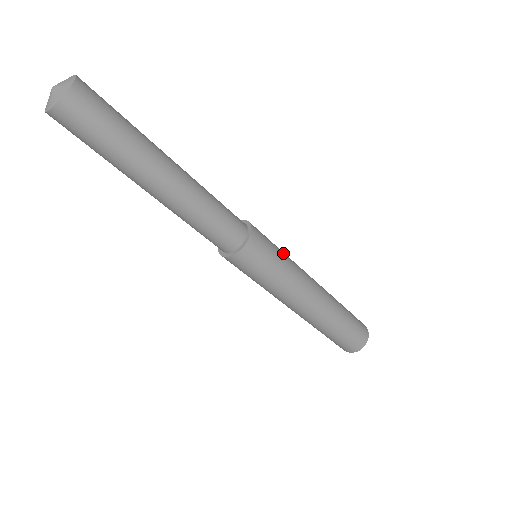
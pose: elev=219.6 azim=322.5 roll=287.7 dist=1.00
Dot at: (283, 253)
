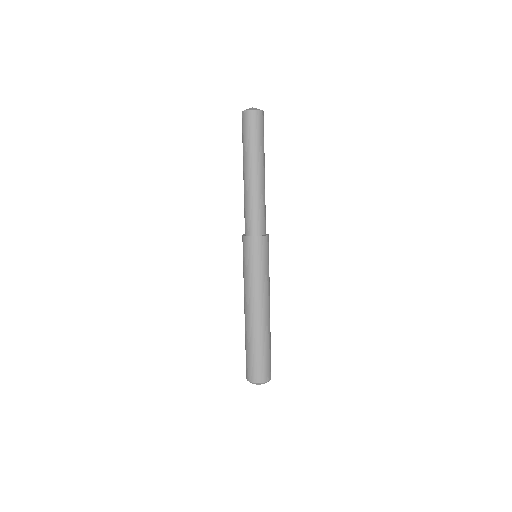
Dot at: occluded
